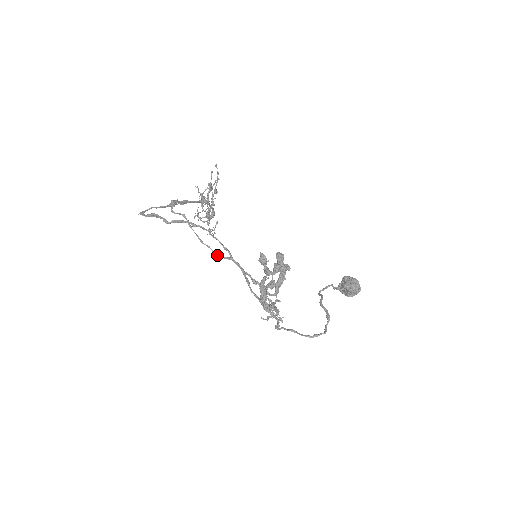
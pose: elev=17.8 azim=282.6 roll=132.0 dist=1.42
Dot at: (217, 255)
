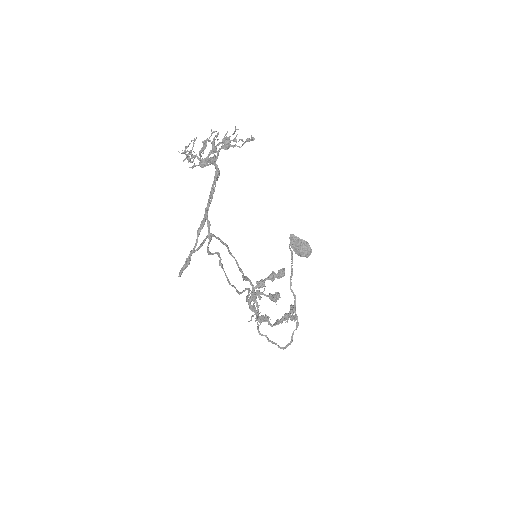
Dot at: occluded
